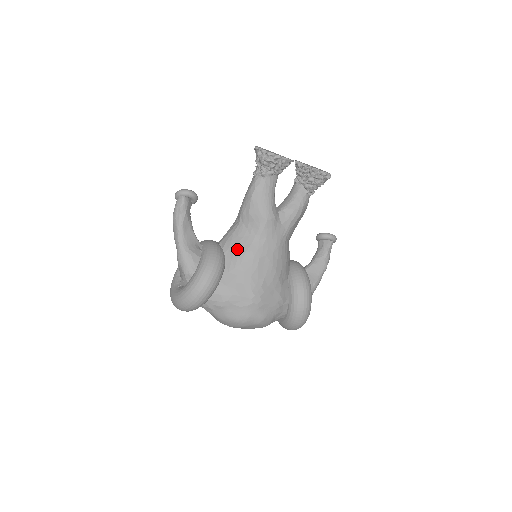
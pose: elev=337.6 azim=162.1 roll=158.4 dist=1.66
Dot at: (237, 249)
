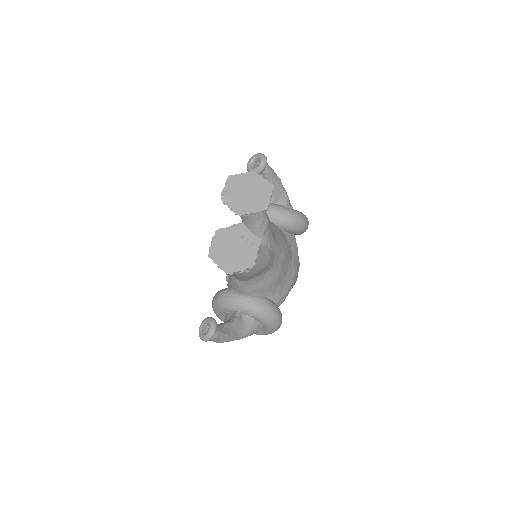
Dot at: (265, 288)
